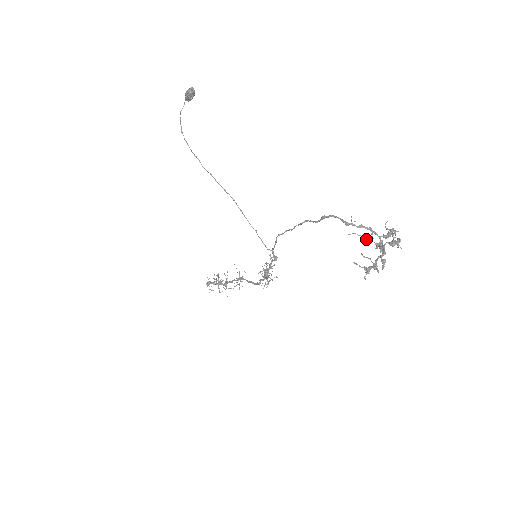
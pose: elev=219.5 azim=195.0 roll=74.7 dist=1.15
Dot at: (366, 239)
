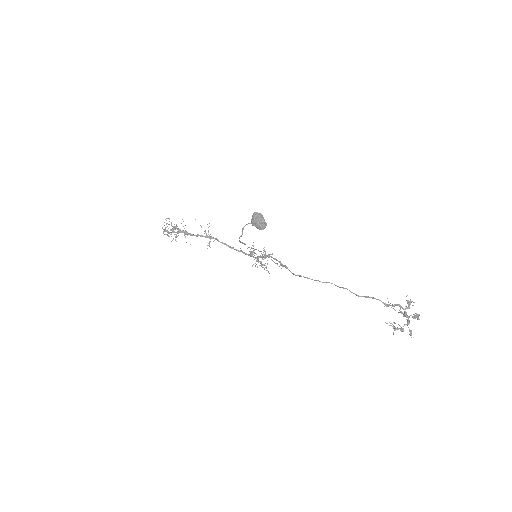
Dot at: (395, 310)
